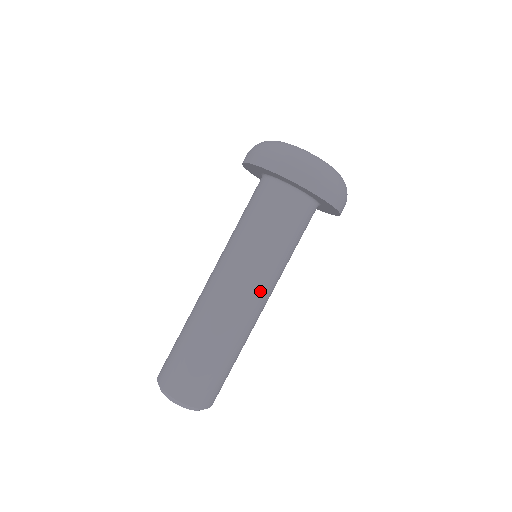
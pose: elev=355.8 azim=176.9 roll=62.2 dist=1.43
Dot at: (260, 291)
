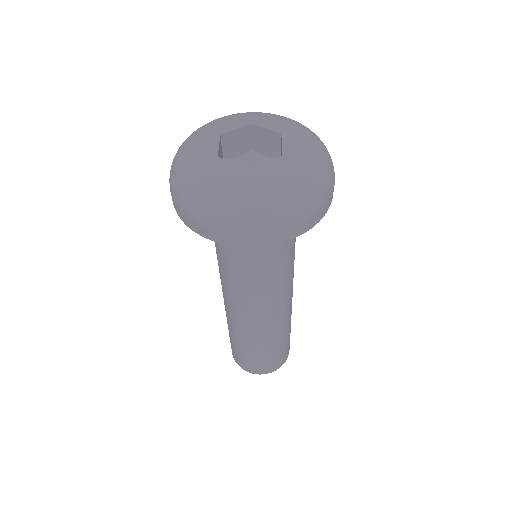
Dot at: occluded
